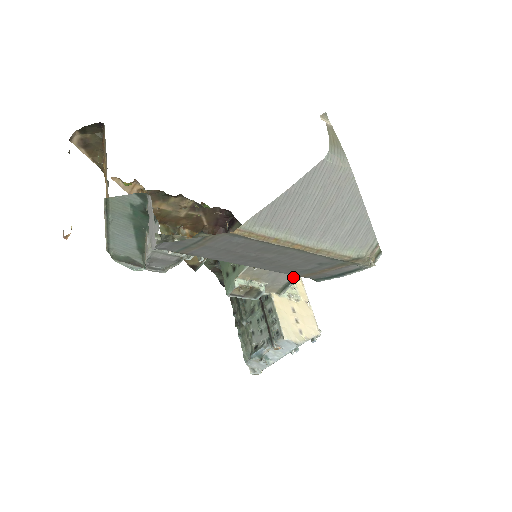
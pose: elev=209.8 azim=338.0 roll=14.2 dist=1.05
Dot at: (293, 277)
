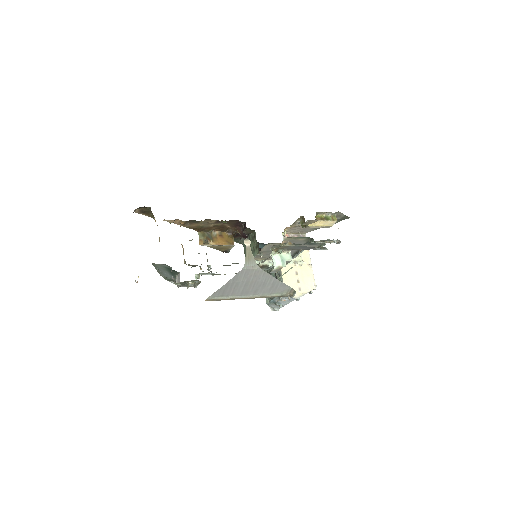
Dot at: (292, 256)
